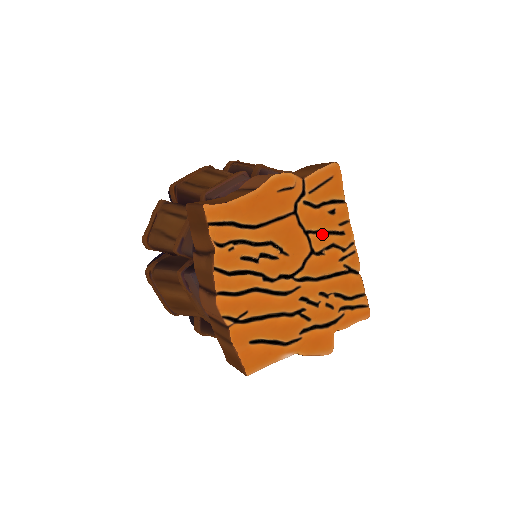
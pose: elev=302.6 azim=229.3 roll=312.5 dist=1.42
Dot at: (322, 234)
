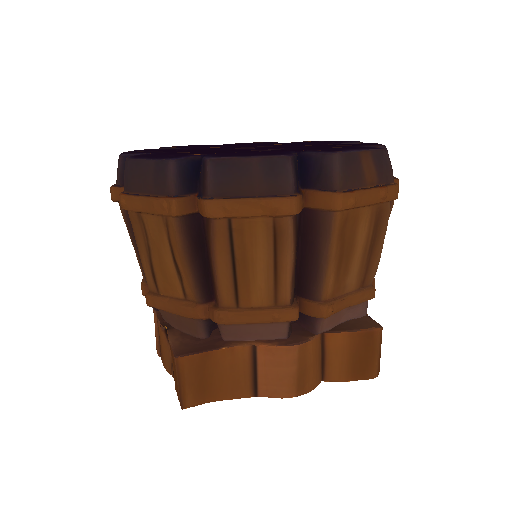
Dot at: occluded
